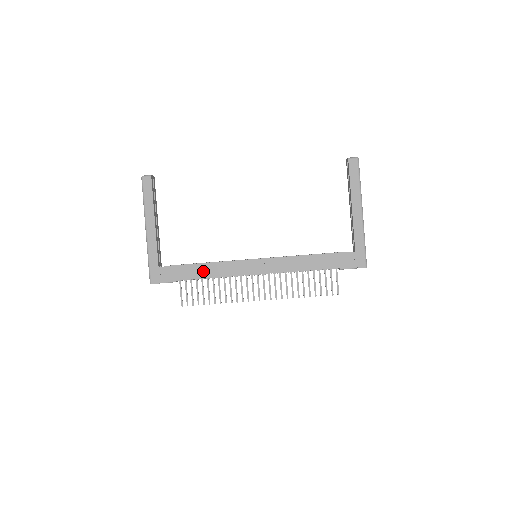
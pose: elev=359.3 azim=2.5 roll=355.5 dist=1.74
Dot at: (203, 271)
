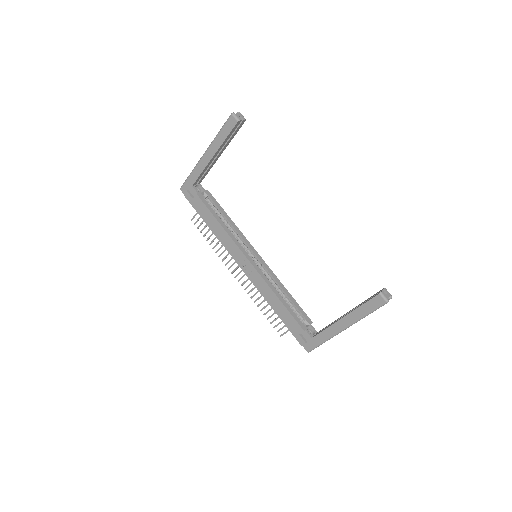
Dot at: (213, 224)
